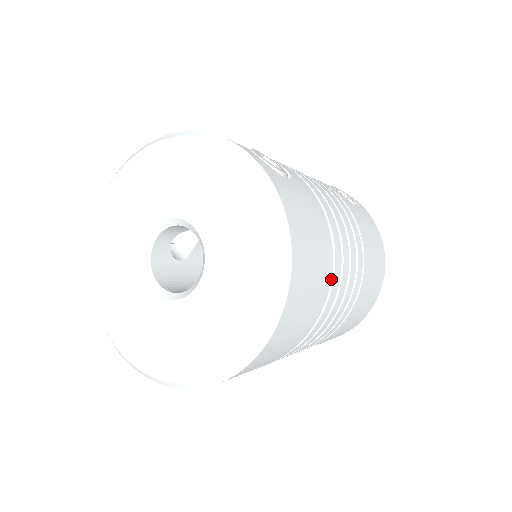
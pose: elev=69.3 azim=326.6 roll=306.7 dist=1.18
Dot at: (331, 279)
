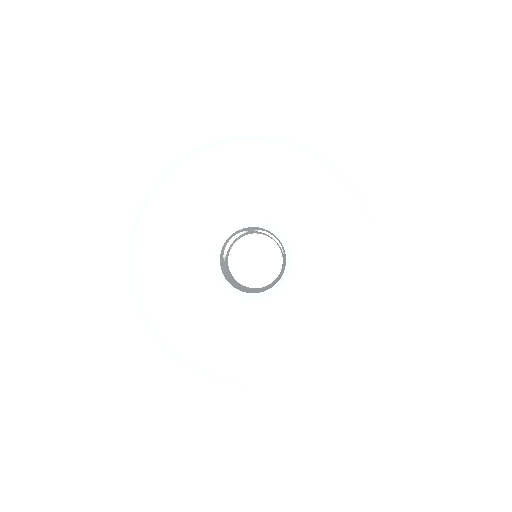
Dot at: occluded
